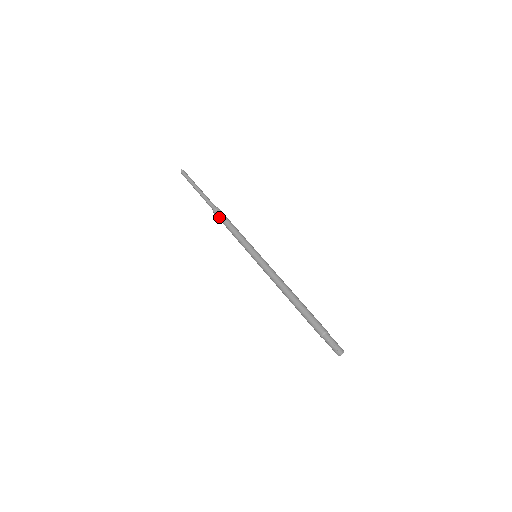
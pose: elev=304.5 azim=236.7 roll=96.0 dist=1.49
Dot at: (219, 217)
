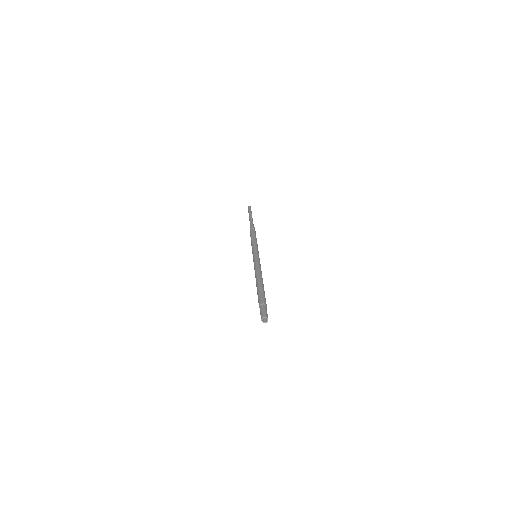
Dot at: (250, 231)
